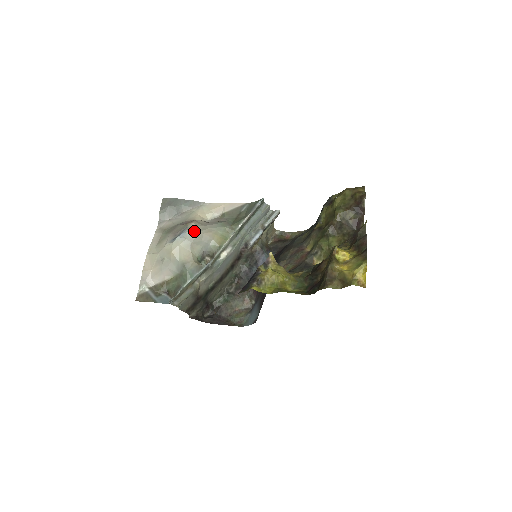
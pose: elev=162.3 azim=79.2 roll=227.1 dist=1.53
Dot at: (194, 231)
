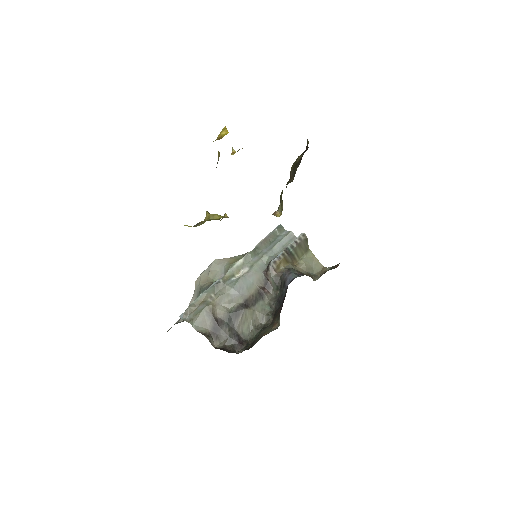
Dot at: (213, 261)
